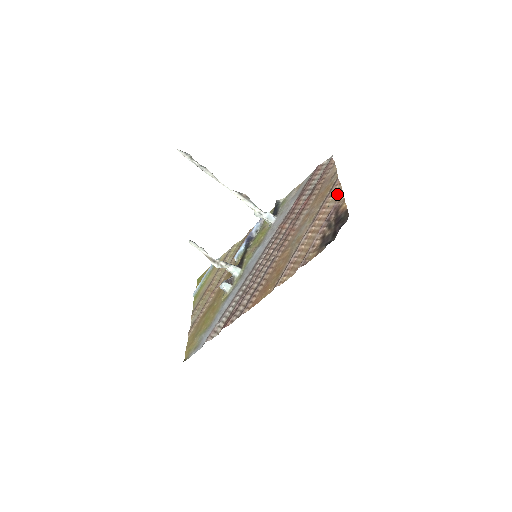
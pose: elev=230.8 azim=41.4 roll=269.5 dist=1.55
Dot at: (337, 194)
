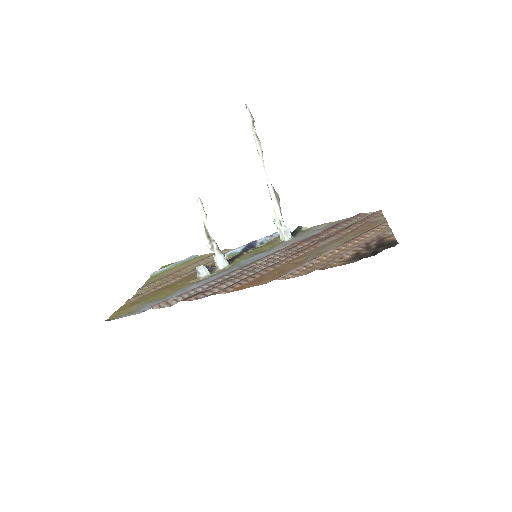
Dot at: (383, 231)
